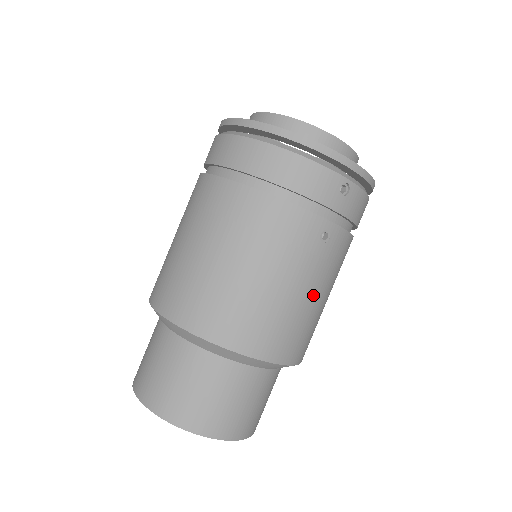
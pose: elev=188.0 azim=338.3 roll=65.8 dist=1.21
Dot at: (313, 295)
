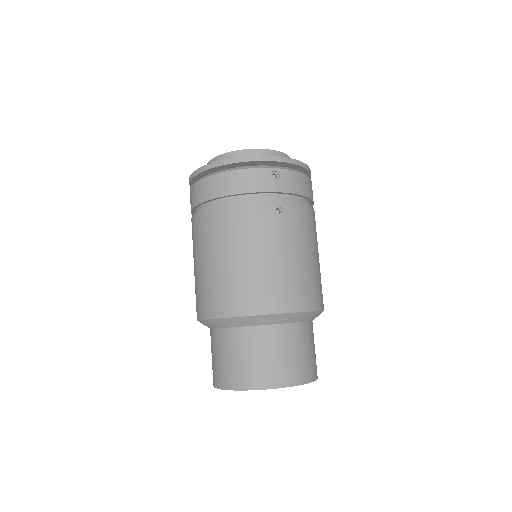
Dot at: (293, 254)
